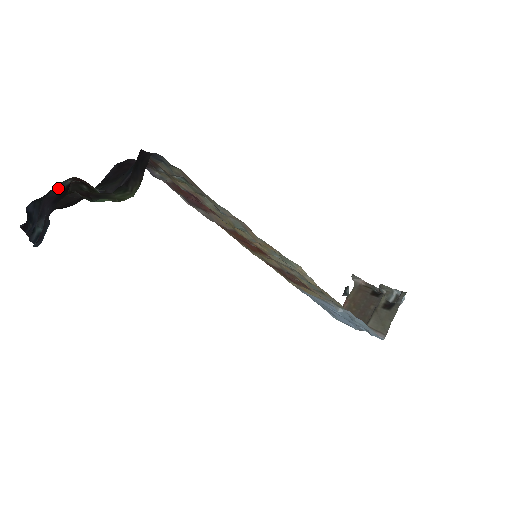
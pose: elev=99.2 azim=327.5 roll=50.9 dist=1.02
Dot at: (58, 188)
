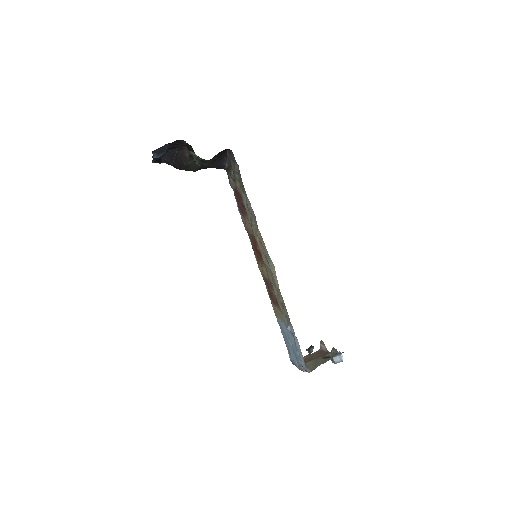
Dot at: occluded
